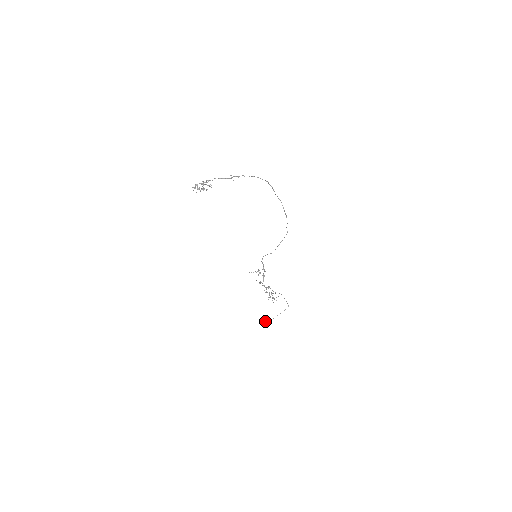
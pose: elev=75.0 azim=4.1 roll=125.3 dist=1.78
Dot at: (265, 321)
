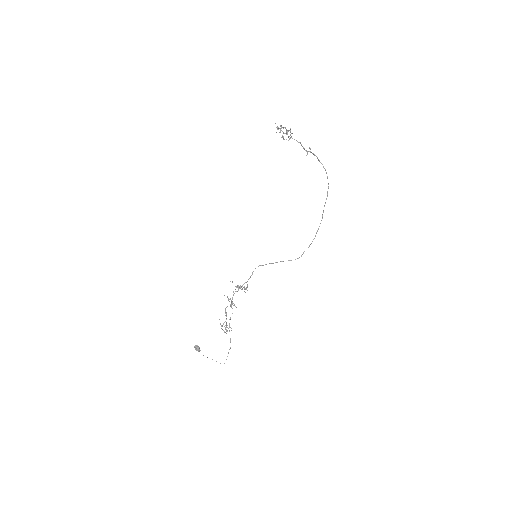
Dot at: occluded
